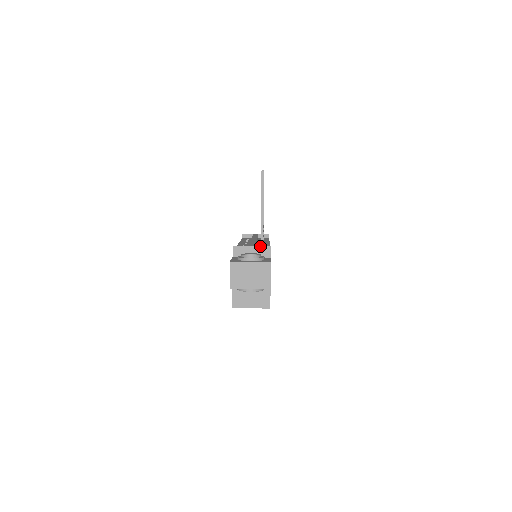
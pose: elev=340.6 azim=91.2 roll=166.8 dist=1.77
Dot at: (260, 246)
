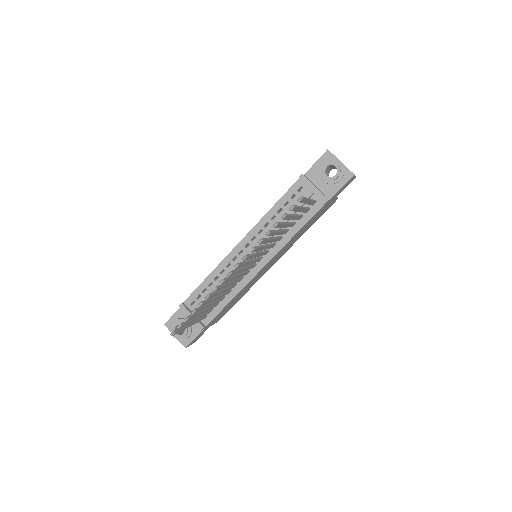
Dot at: (195, 324)
